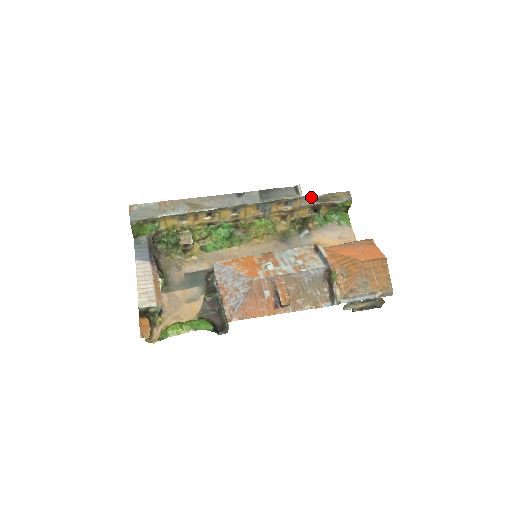
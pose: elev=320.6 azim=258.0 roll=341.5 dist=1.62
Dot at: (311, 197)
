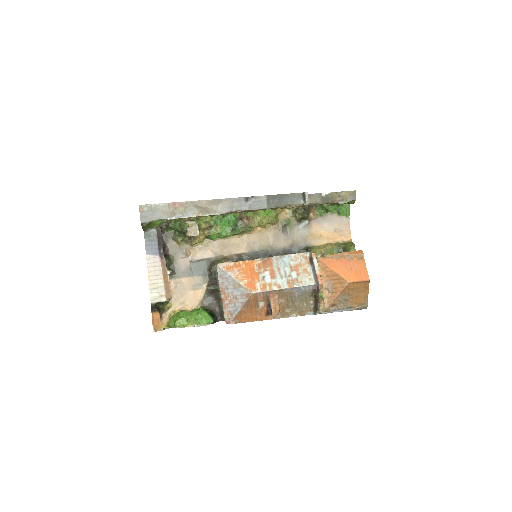
Dot at: (317, 195)
